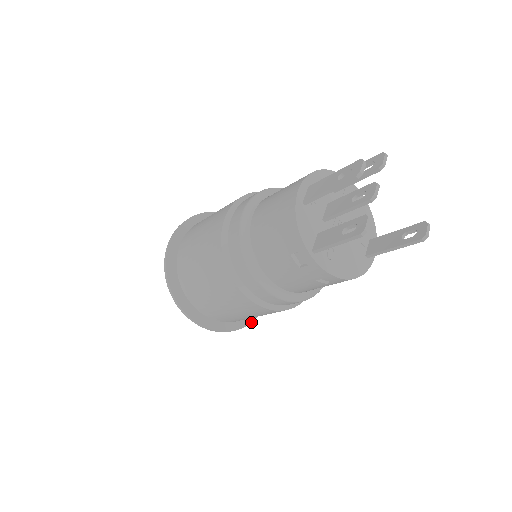
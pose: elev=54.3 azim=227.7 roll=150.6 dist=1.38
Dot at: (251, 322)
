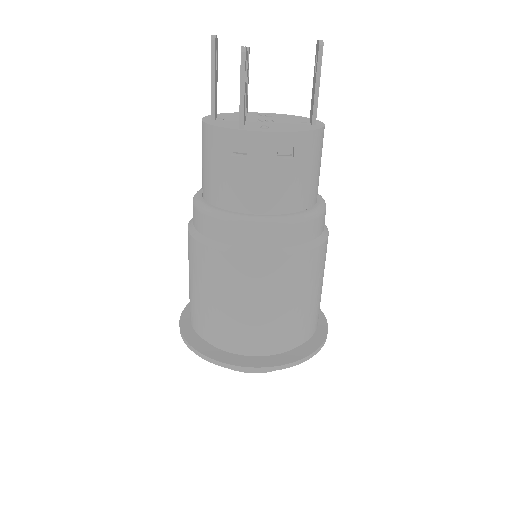
Dot at: (321, 344)
